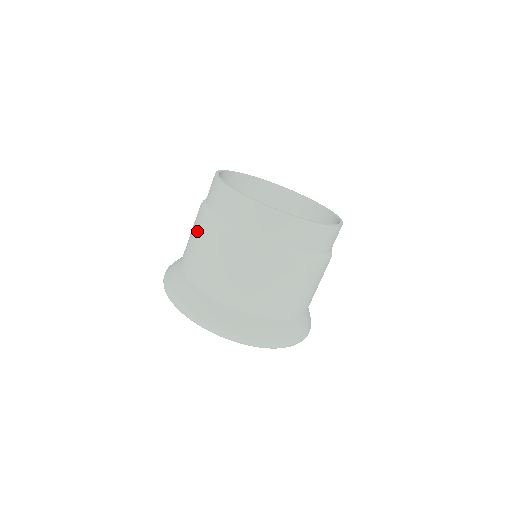
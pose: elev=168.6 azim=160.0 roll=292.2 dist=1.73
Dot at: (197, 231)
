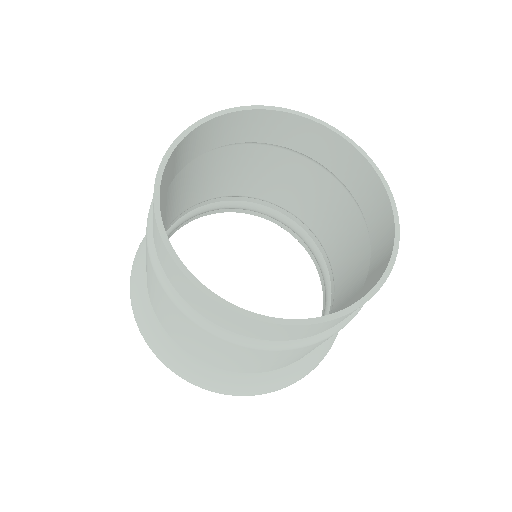
Dot at: occluded
